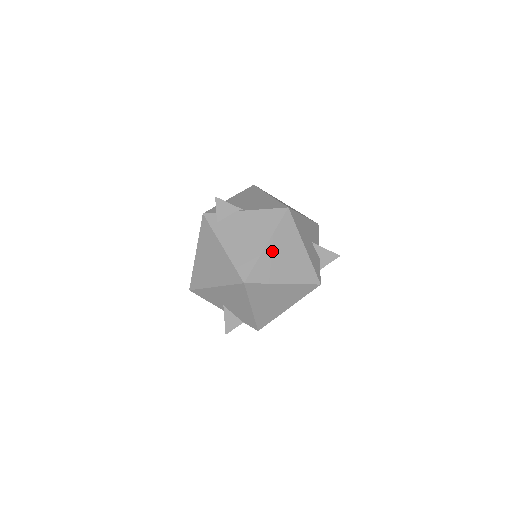
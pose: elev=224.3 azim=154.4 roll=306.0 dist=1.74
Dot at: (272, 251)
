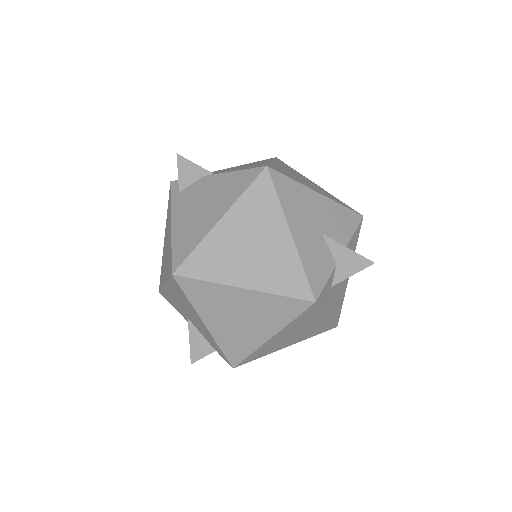
Dot at: (228, 231)
